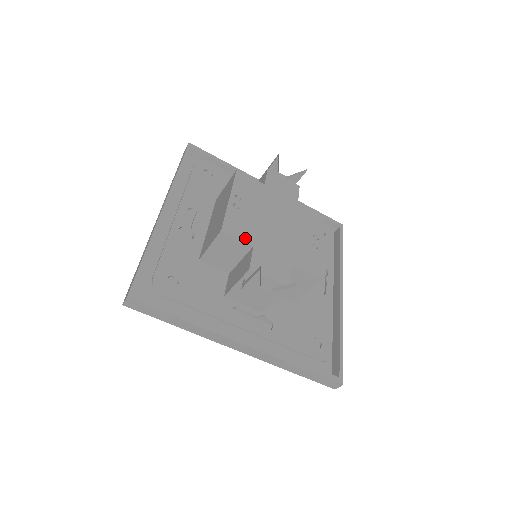
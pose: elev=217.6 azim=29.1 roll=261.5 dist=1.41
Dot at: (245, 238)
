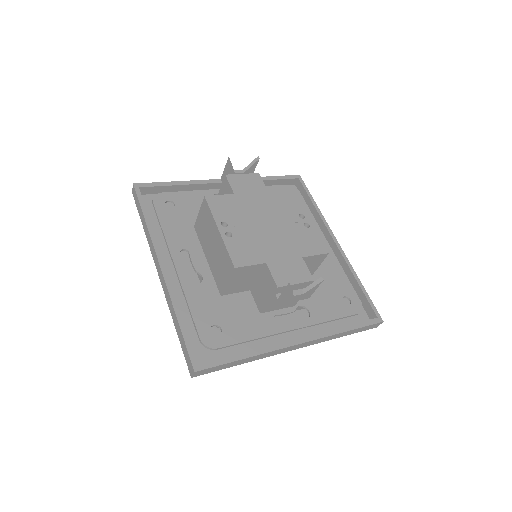
Dot at: (255, 260)
